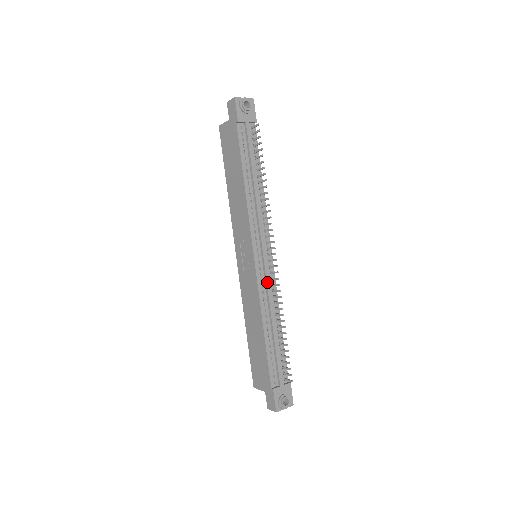
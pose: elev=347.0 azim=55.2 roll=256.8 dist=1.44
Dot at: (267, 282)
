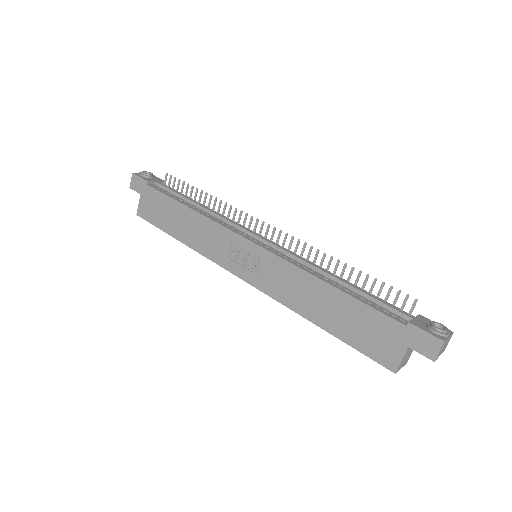
Dot at: (286, 251)
